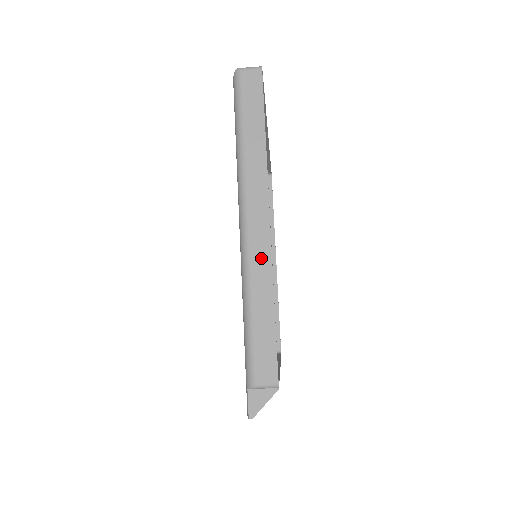
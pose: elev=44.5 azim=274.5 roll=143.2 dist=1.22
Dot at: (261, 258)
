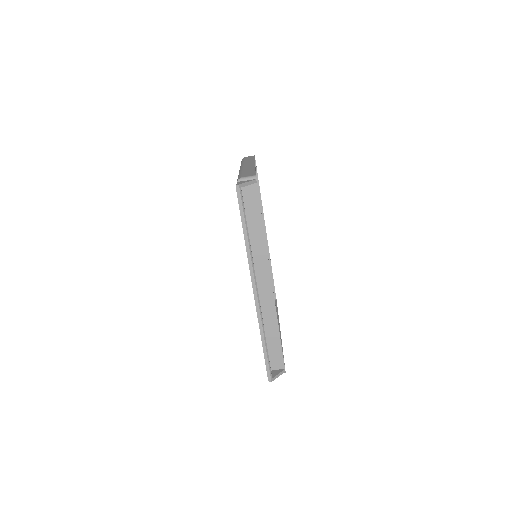
Dot at: (249, 167)
